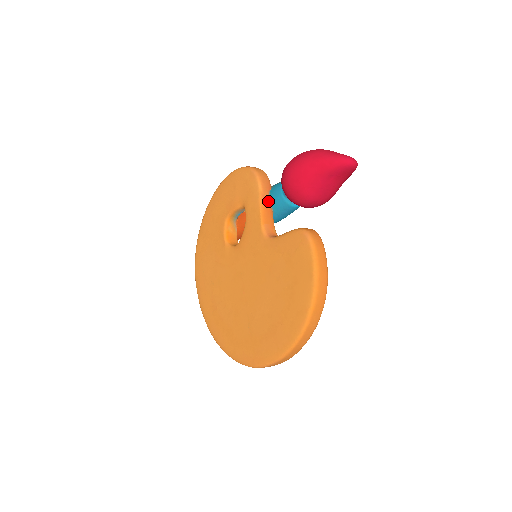
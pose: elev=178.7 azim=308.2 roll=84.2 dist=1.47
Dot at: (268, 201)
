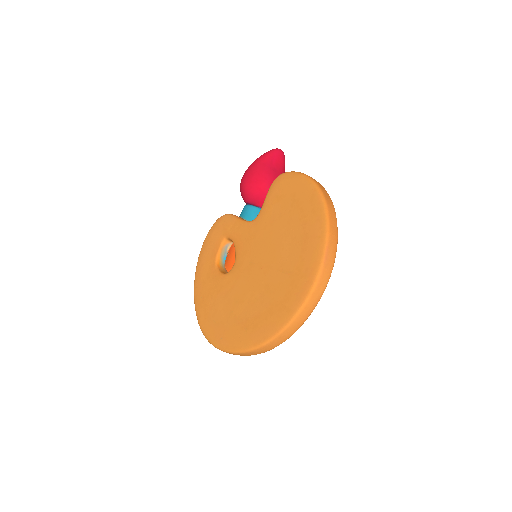
Dot at: occluded
